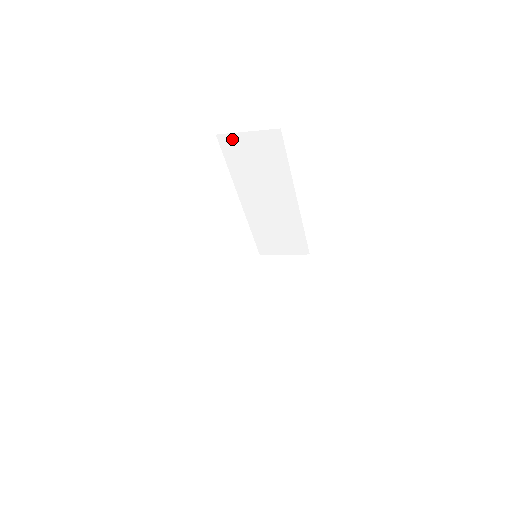
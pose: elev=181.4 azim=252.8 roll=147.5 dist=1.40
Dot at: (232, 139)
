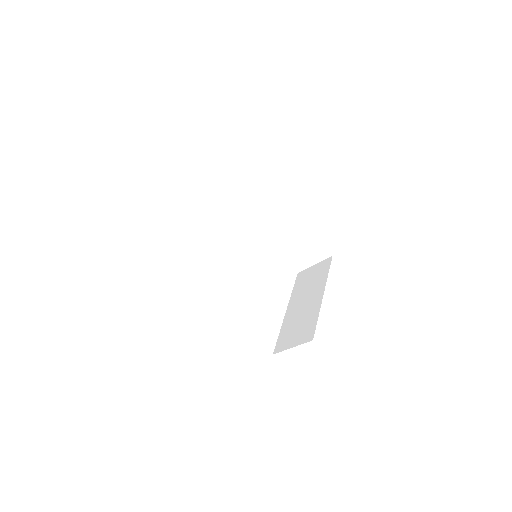
Dot at: (219, 181)
